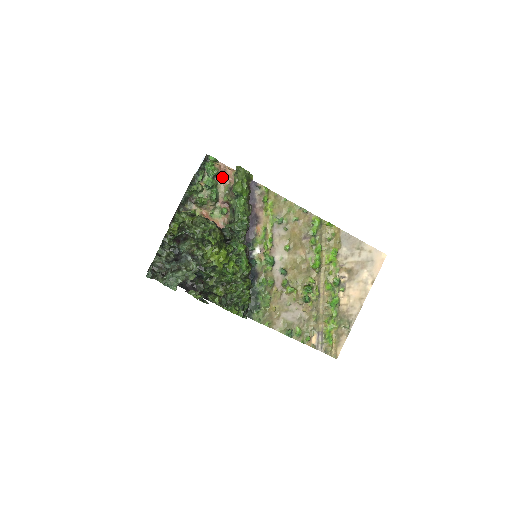
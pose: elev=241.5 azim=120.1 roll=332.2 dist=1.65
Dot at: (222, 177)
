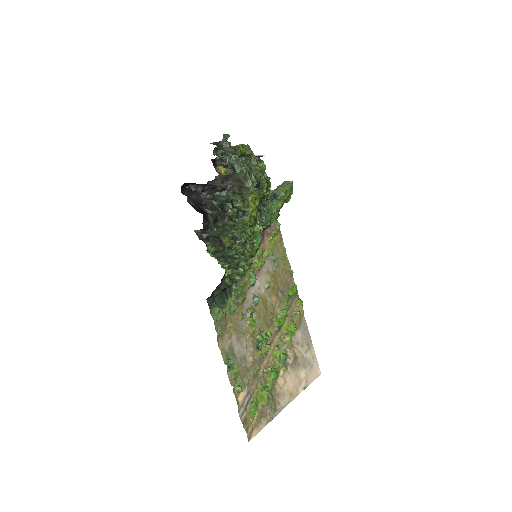
Dot at: occluded
